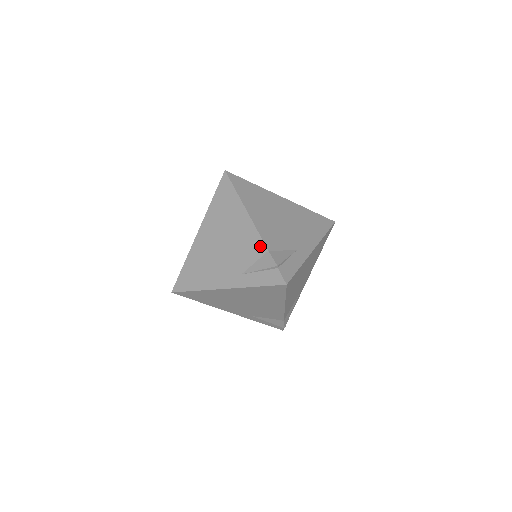
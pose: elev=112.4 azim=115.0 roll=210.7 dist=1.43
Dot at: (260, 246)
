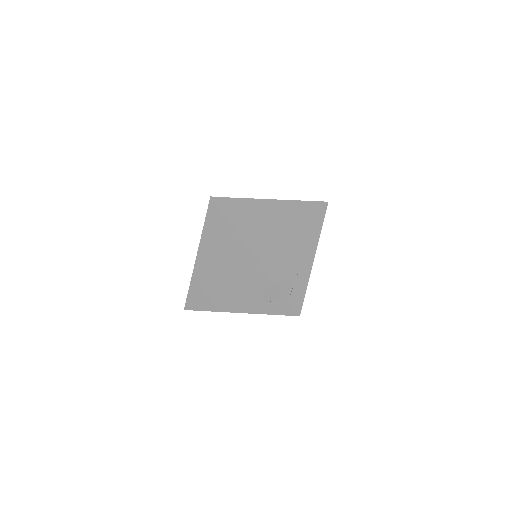
Dot at: (266, 279)
